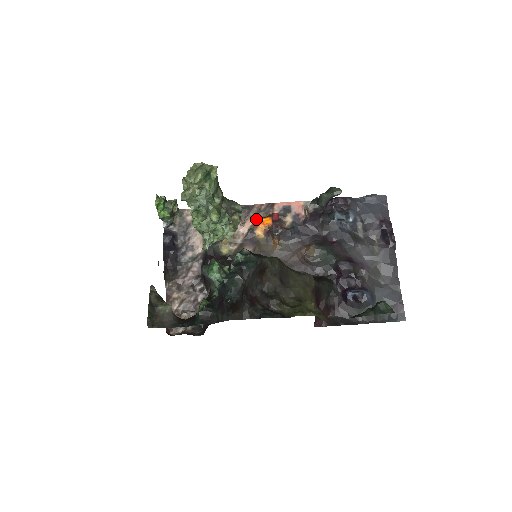
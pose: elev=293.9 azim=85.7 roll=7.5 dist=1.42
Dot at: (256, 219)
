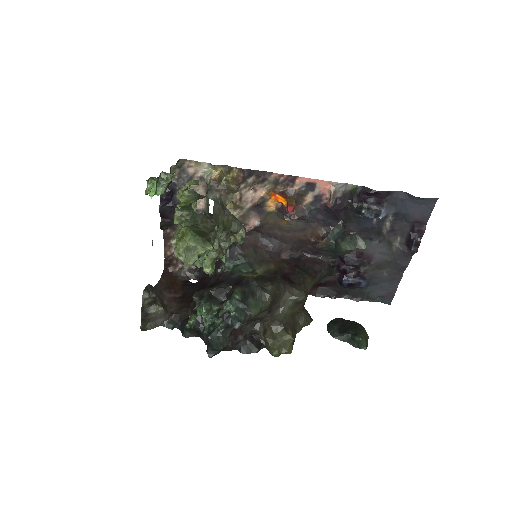
Dot at: (270, 191)
